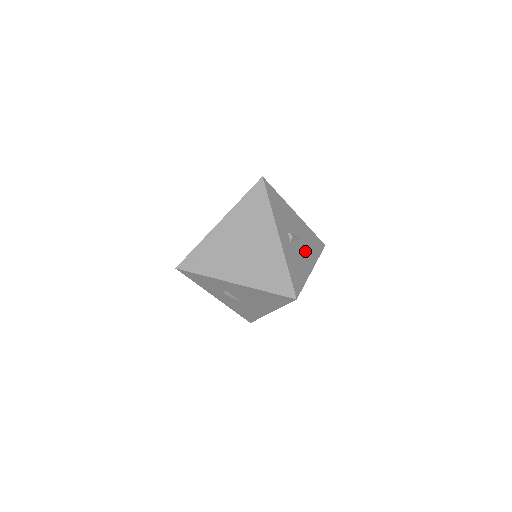
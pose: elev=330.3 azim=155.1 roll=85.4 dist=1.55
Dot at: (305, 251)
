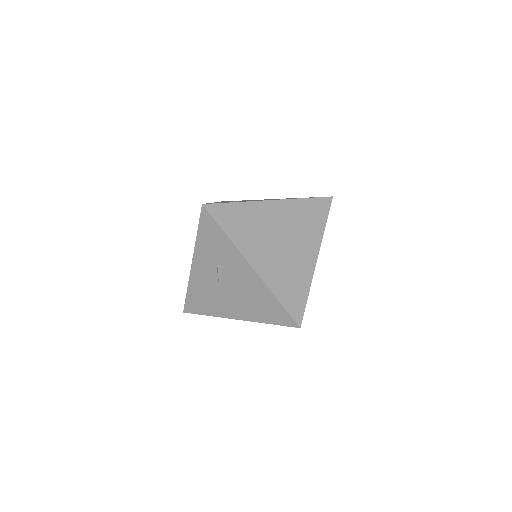
Dot at: occluded
